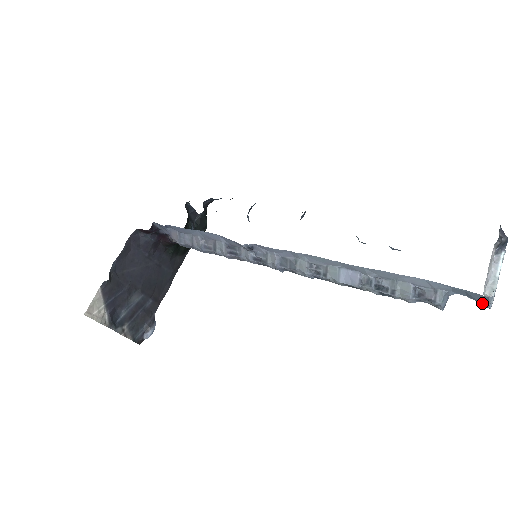
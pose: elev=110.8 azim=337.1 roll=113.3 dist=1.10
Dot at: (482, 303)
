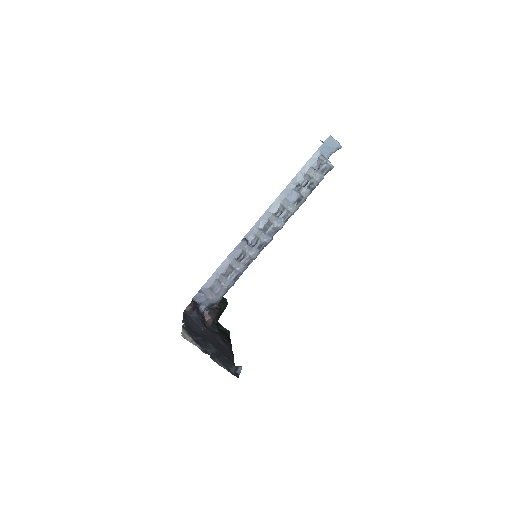
Dot at: (336, 146)
